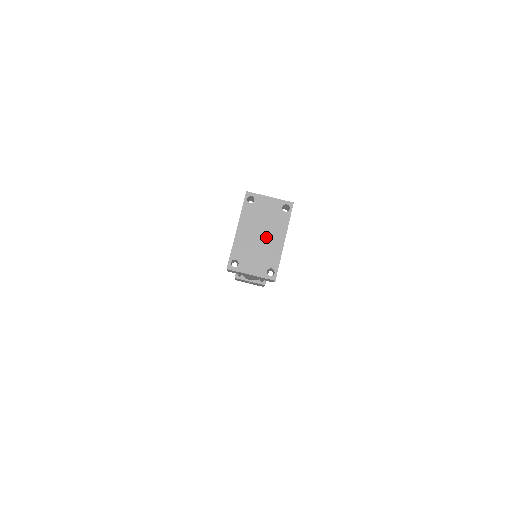
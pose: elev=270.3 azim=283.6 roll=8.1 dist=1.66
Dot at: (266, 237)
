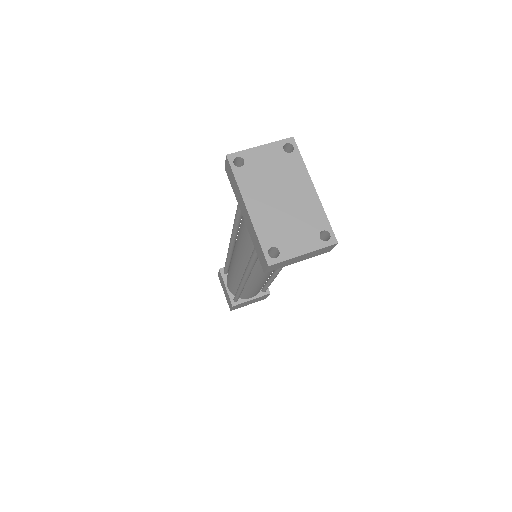
Dot at: (289, 197)
